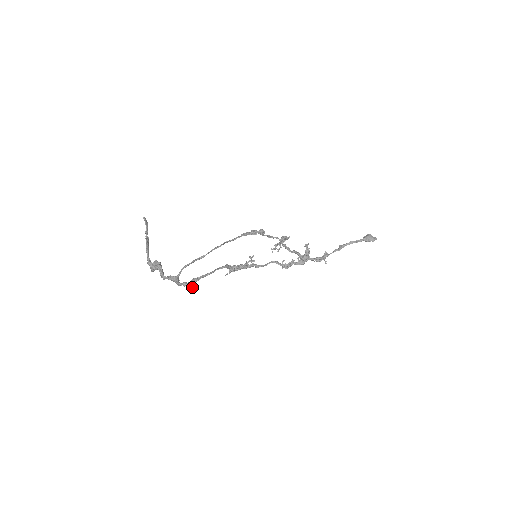
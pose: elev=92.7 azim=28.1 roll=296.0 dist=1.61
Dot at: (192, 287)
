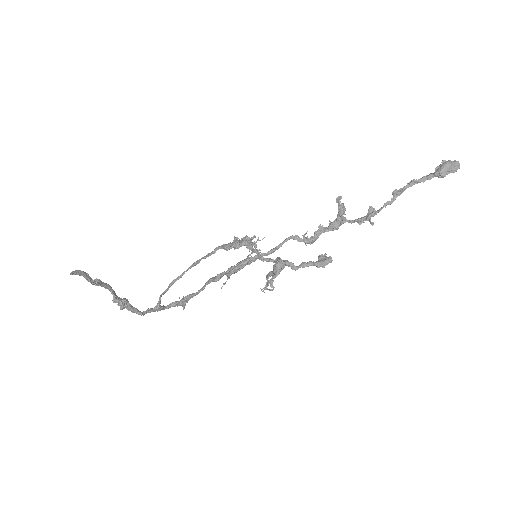
Dot at: (183, 309)
